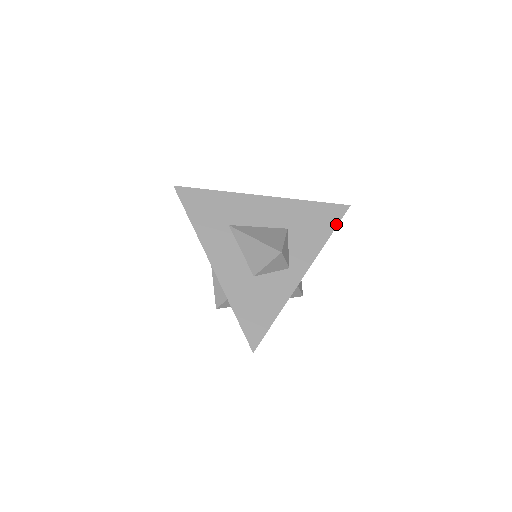
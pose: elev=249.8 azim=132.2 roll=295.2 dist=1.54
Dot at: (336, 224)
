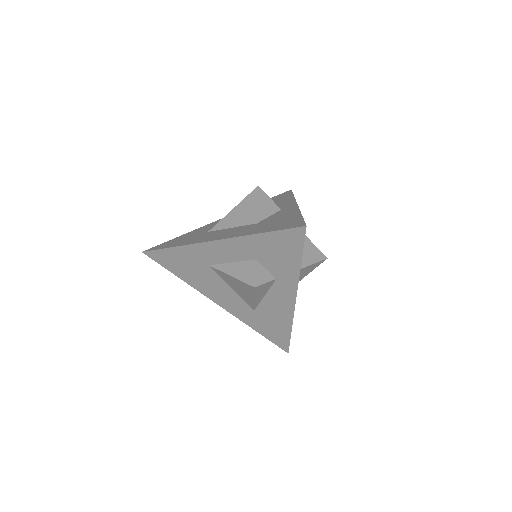
Dot at: (291, 194)
